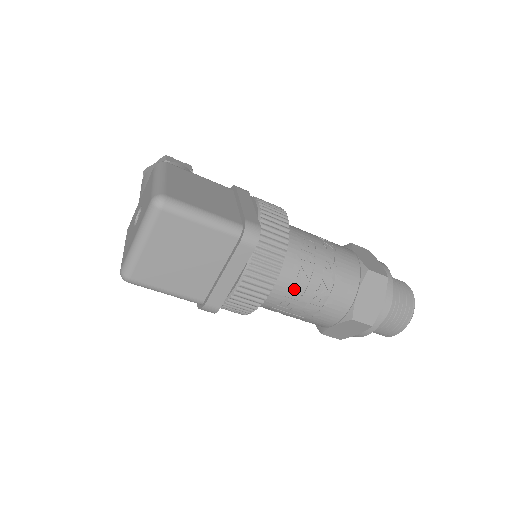
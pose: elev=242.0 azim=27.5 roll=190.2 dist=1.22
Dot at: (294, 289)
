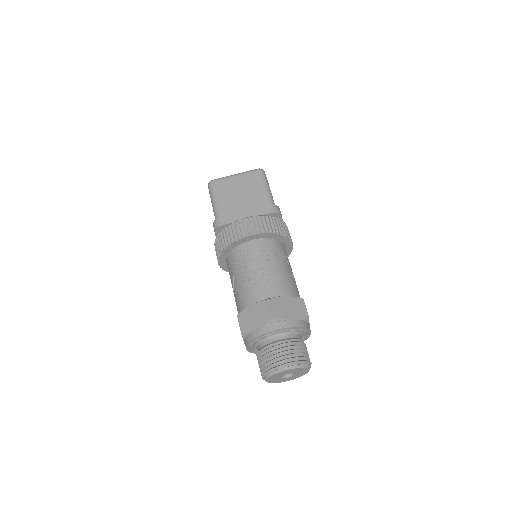
Dot at: (262, 255)
